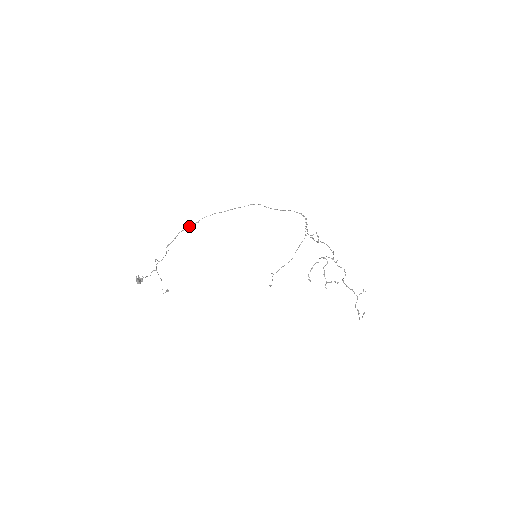
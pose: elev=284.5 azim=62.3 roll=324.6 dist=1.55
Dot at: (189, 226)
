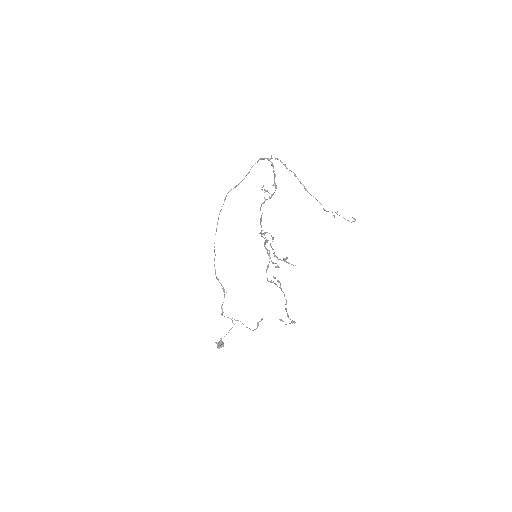
Dot at: (214, 264)
